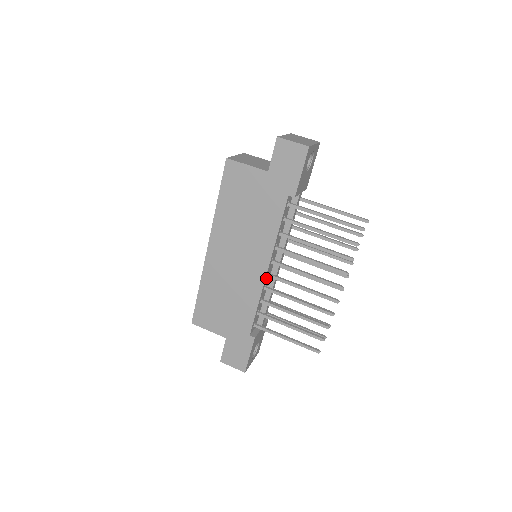
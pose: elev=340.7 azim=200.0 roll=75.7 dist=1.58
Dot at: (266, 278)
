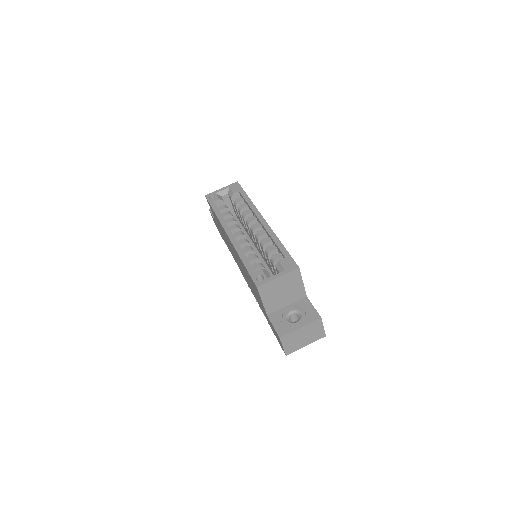
Dot at: occluded
